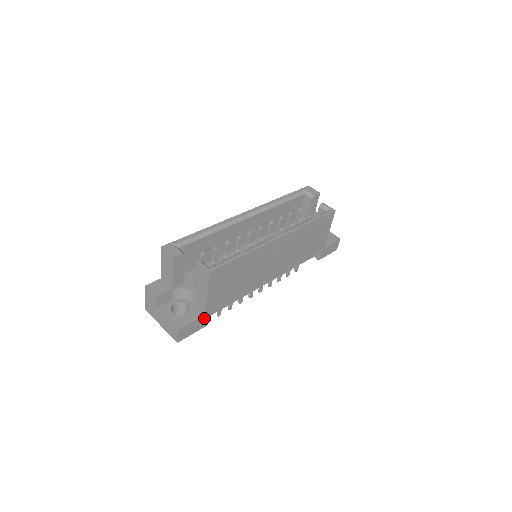
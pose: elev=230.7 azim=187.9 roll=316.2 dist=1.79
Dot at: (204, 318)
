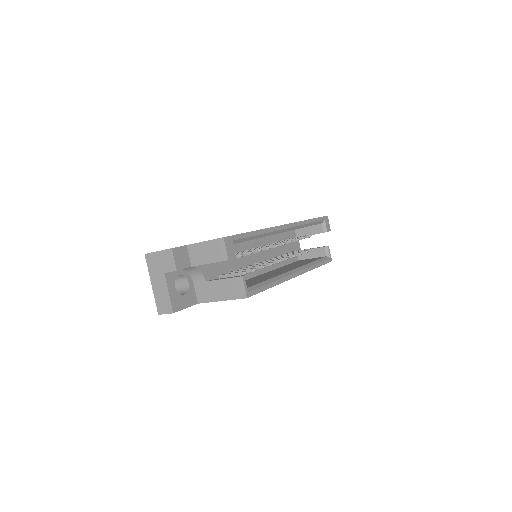
Dot at: occluded
